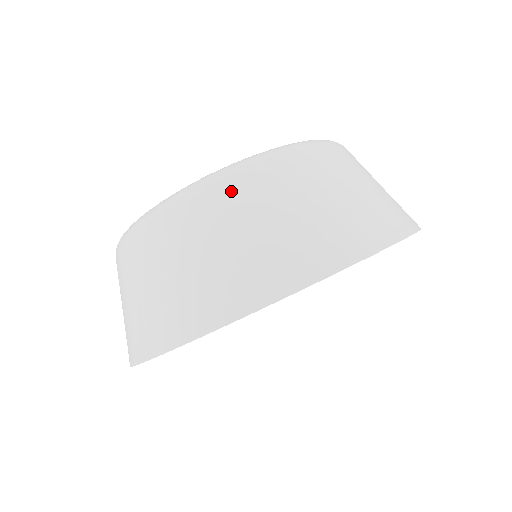
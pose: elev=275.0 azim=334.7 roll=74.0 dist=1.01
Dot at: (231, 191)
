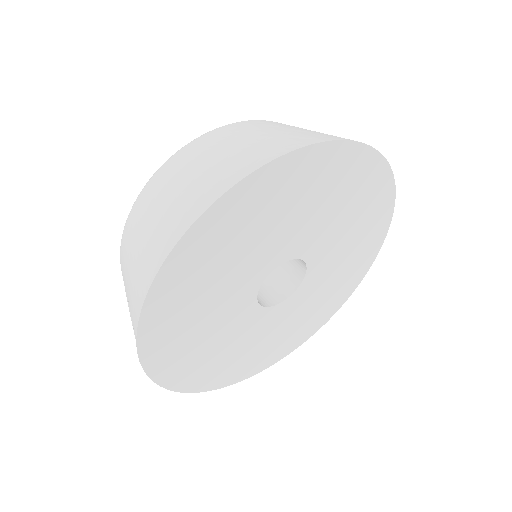
Dot at: (162, 175)
